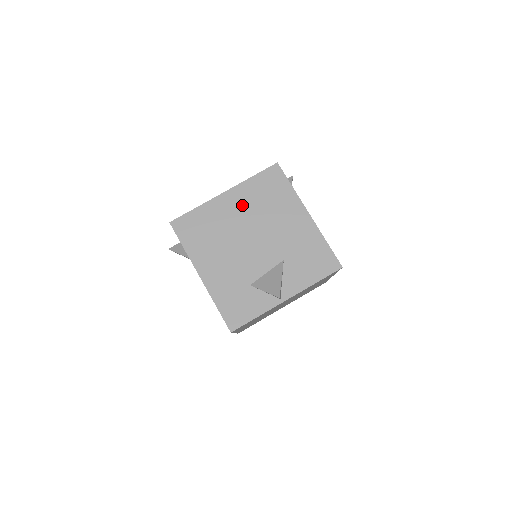
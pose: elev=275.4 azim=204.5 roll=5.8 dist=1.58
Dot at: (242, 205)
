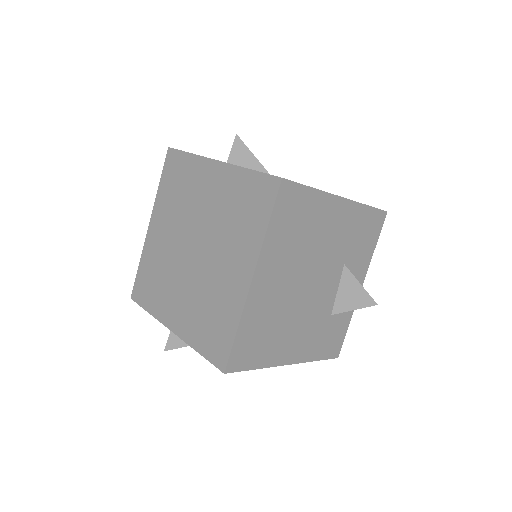
Dot at: (280, 268)
